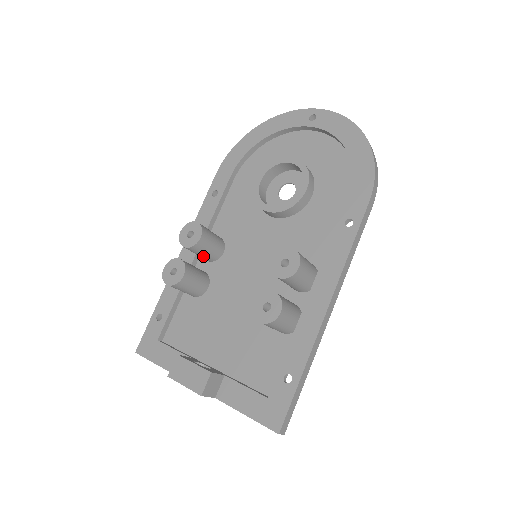
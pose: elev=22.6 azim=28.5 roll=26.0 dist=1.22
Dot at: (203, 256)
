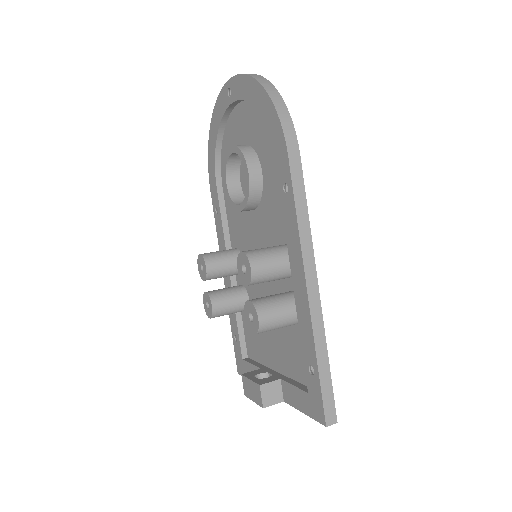
Dot at: occluded
